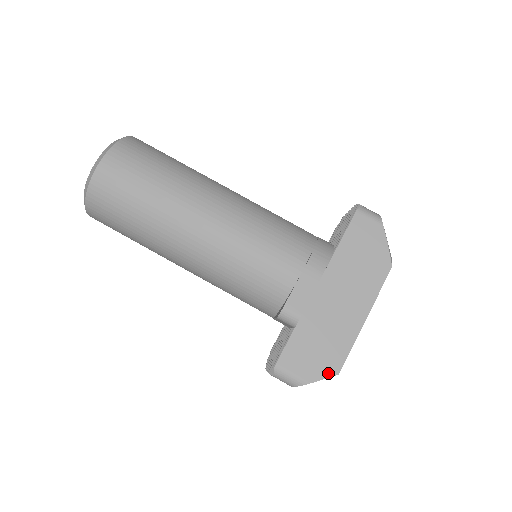
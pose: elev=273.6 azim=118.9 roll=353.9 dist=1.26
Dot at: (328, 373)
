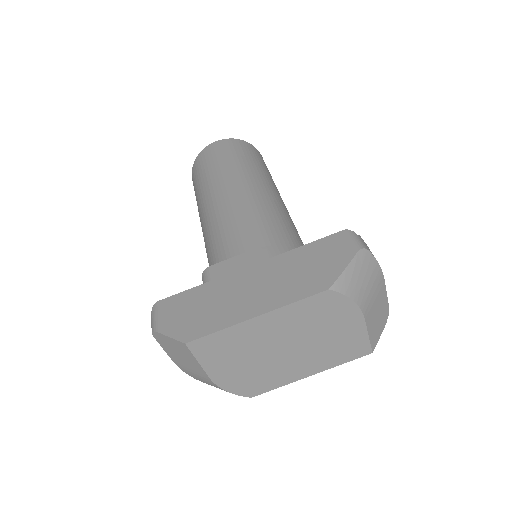
Dot at: (180, 336)
